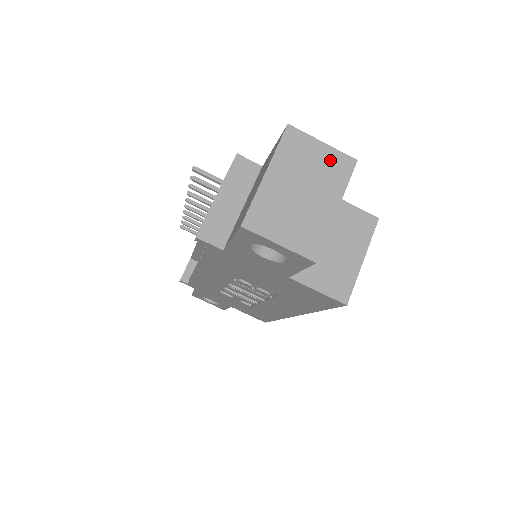
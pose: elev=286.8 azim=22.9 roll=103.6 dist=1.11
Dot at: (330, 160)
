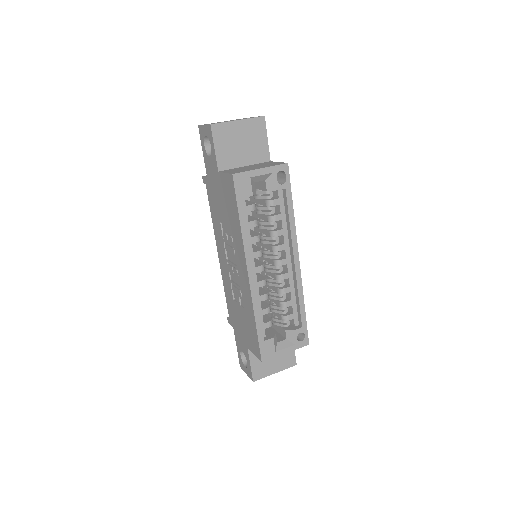
Dot at: occluded
